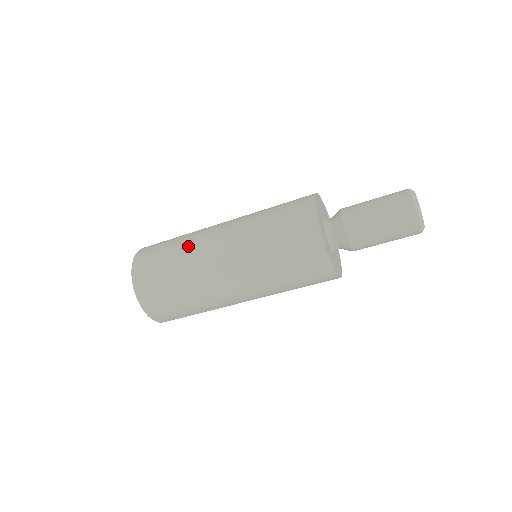
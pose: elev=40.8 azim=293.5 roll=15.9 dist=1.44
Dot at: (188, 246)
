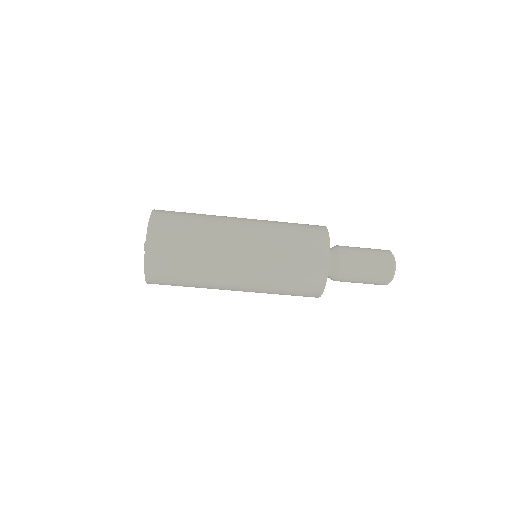
Dot at: (208, 252)
